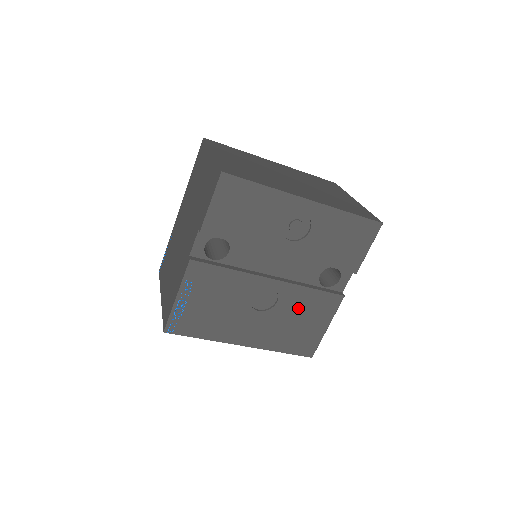
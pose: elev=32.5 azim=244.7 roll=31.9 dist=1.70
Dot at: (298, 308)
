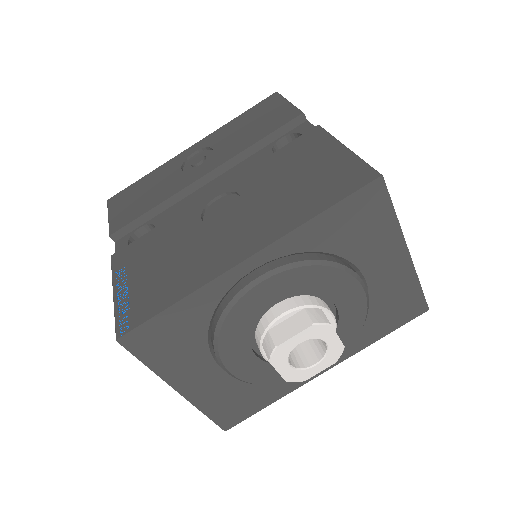
Dot at: (275, 176)
